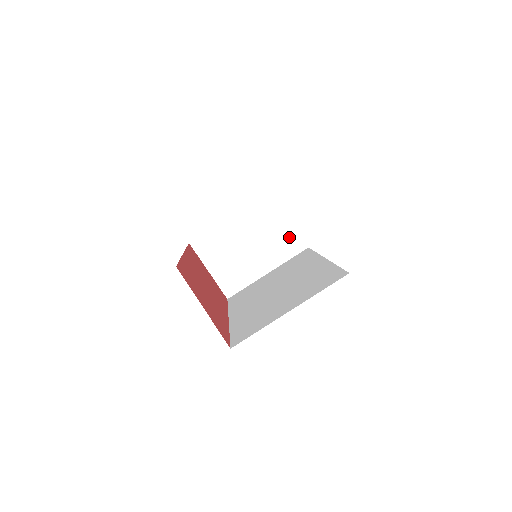
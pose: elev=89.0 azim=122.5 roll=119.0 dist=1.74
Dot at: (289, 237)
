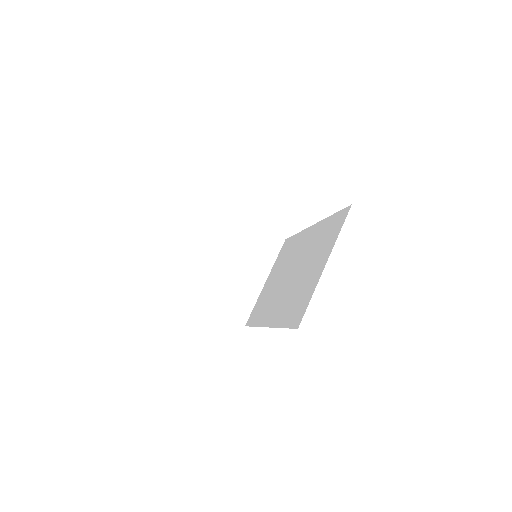
Dot at: (264, 239)
